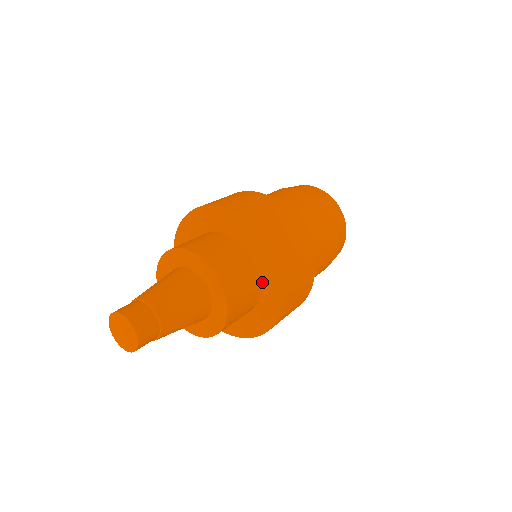
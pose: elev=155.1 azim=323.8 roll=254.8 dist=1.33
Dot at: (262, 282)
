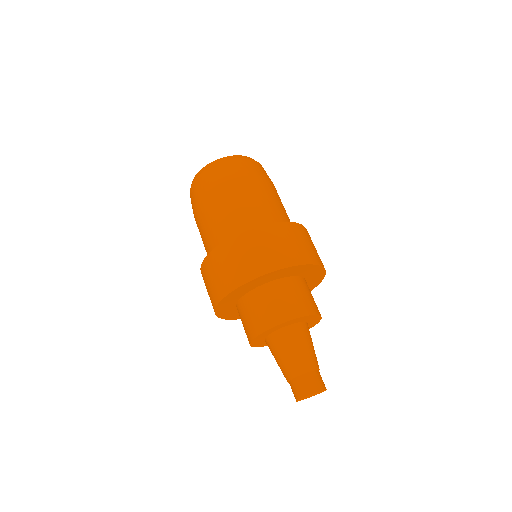
Dot at: (306, 278)
